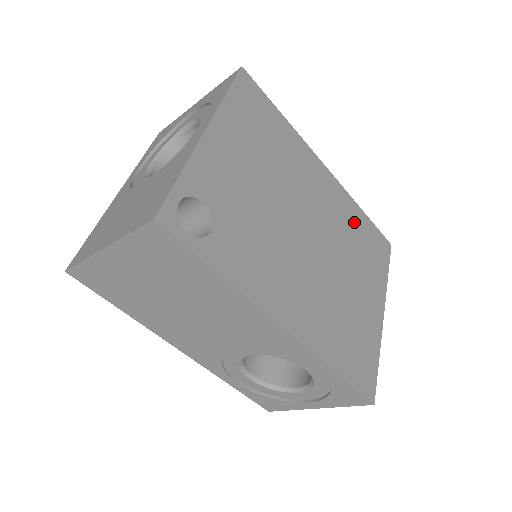
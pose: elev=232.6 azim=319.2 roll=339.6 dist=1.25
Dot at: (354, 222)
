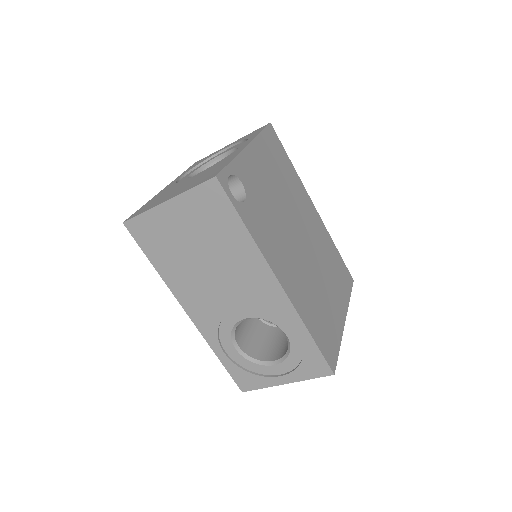
Dot at: (330, 250)
